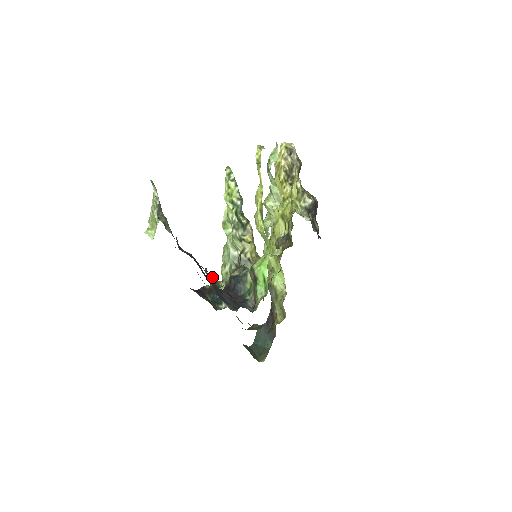
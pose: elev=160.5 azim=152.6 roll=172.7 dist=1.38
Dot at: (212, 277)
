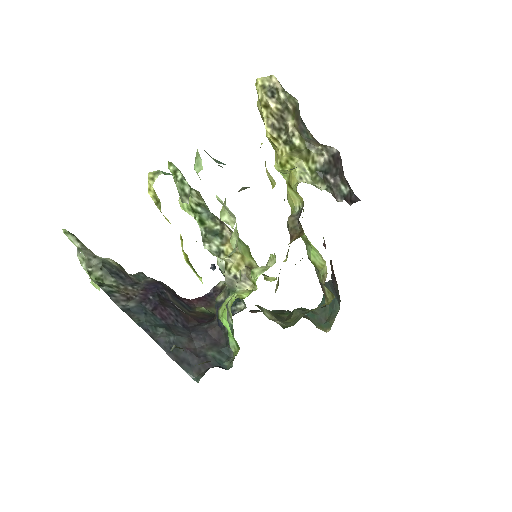
Dot at: occluded
